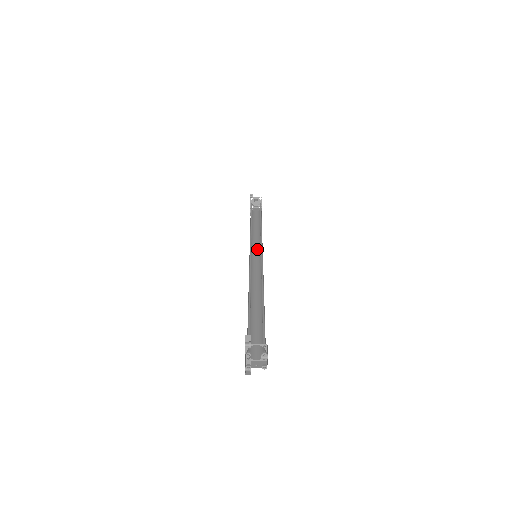
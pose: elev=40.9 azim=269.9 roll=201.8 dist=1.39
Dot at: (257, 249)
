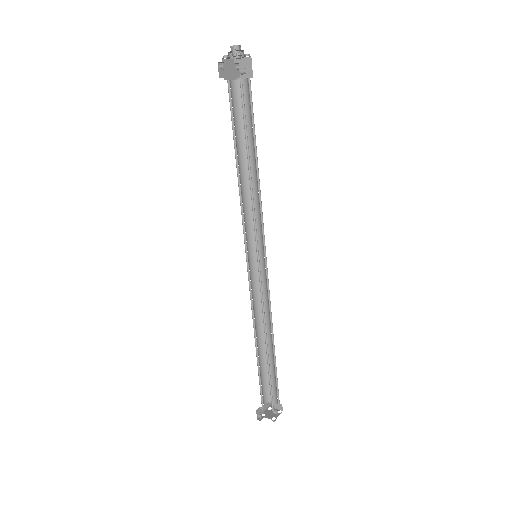
Dot at: (258, 221)
